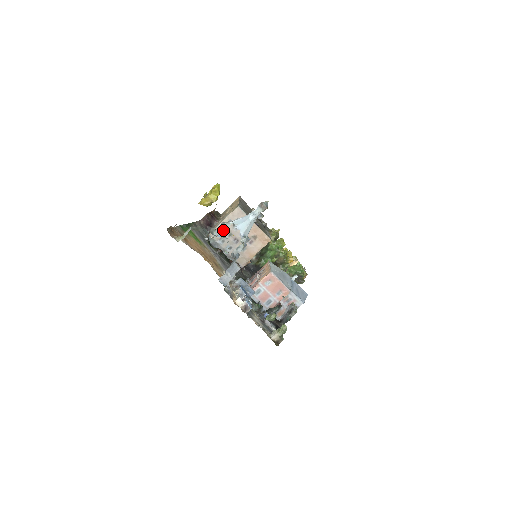
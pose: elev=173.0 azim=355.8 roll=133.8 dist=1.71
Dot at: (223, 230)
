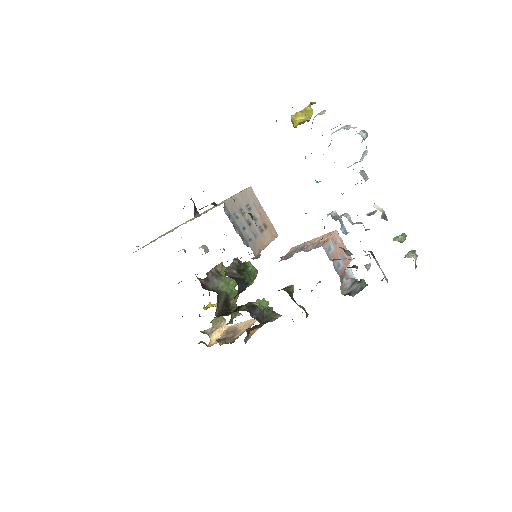
Dot at: (237, 204)
